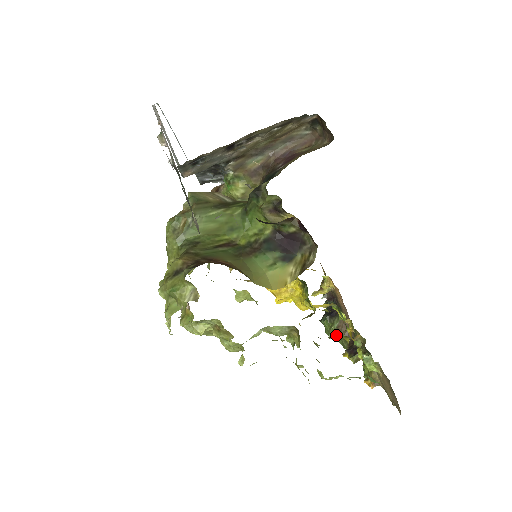
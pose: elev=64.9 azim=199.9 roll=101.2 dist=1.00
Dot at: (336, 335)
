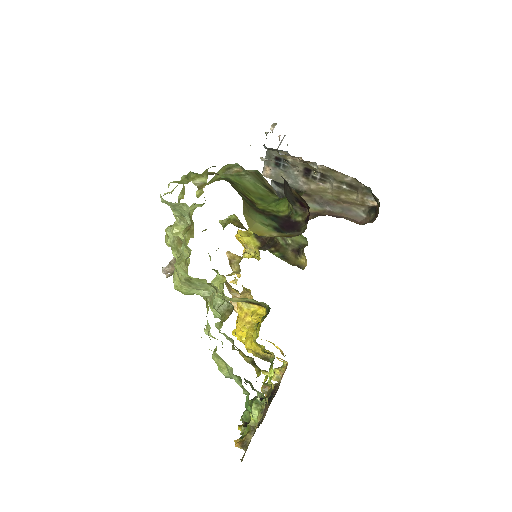
Dot at: (249, 415)
